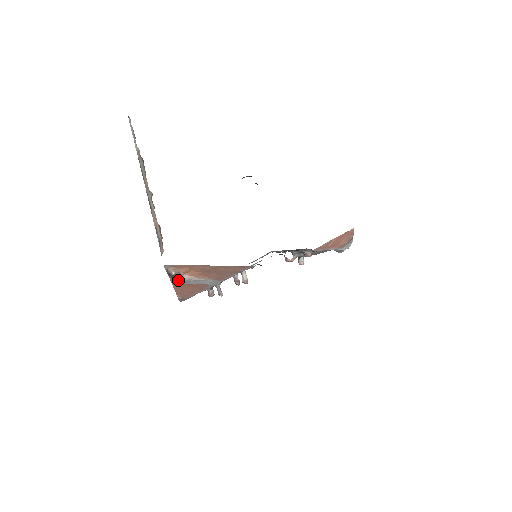
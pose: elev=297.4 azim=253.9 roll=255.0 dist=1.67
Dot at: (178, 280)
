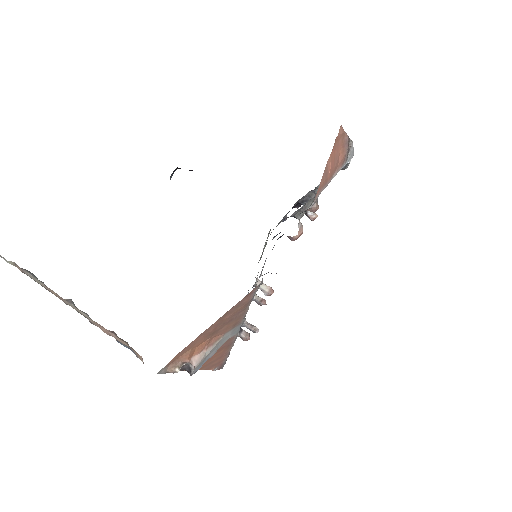
Dot at: (190, 371)
